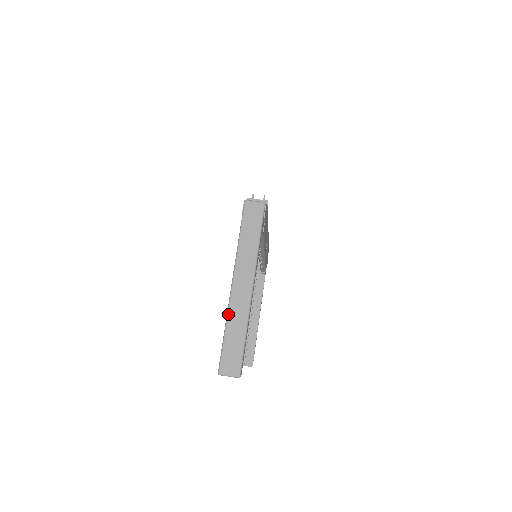
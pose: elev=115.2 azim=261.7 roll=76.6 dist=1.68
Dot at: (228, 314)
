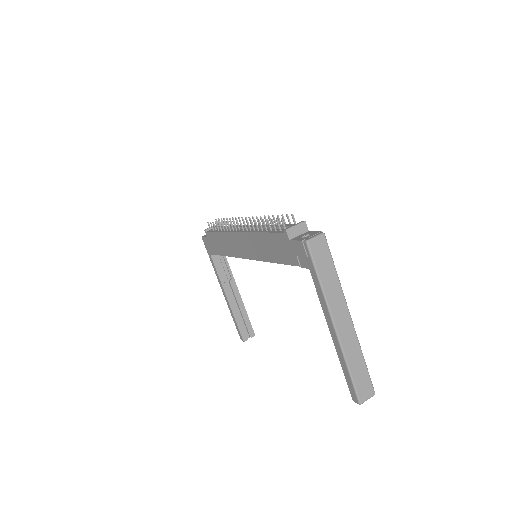
Dot at: (345, 354)
